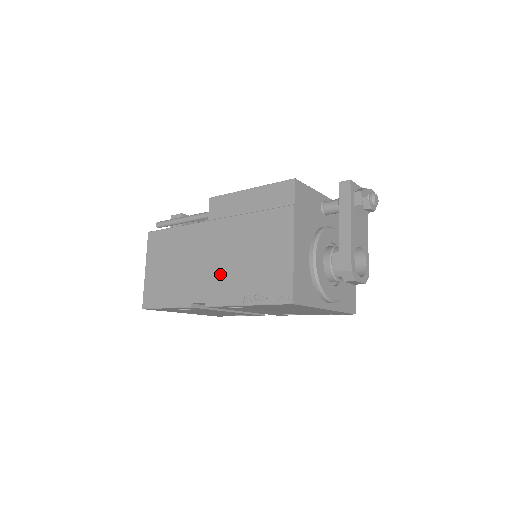
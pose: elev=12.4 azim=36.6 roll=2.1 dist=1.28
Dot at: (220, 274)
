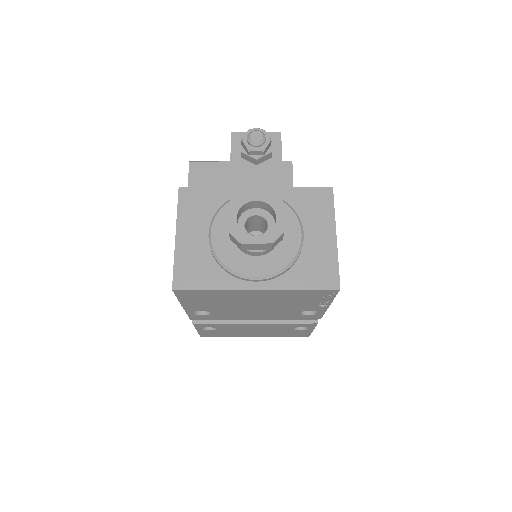
Dot at: occluded
